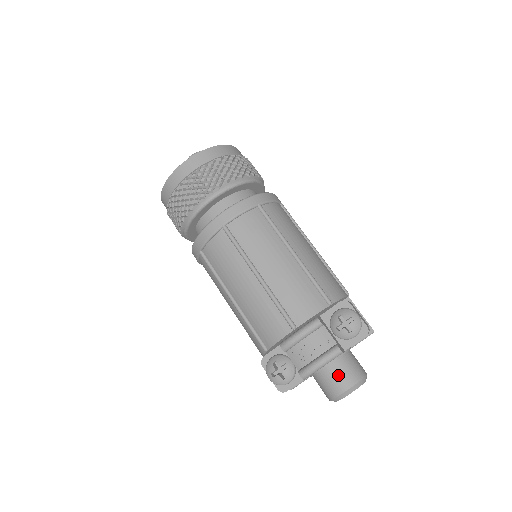
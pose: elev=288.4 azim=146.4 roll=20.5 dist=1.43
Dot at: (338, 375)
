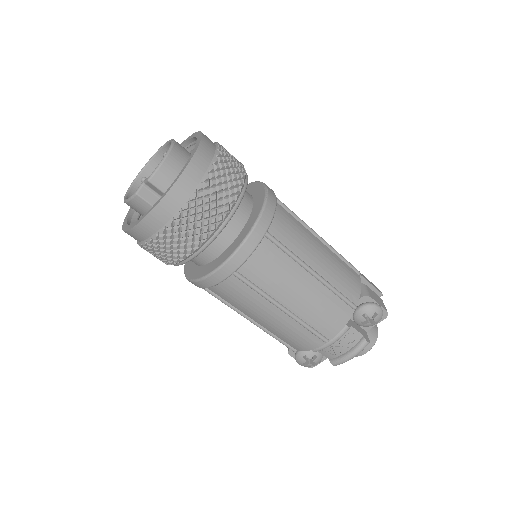
Dot at: occluded
